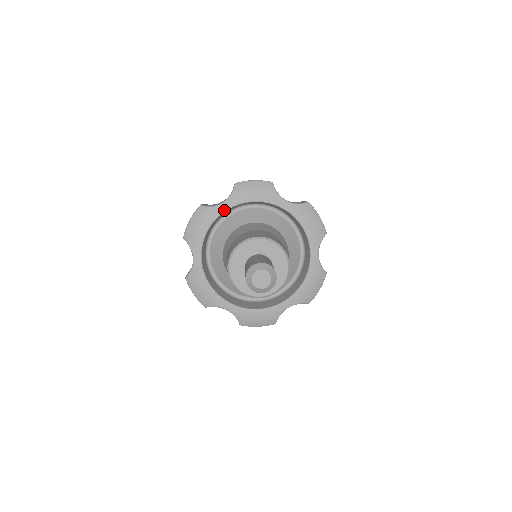
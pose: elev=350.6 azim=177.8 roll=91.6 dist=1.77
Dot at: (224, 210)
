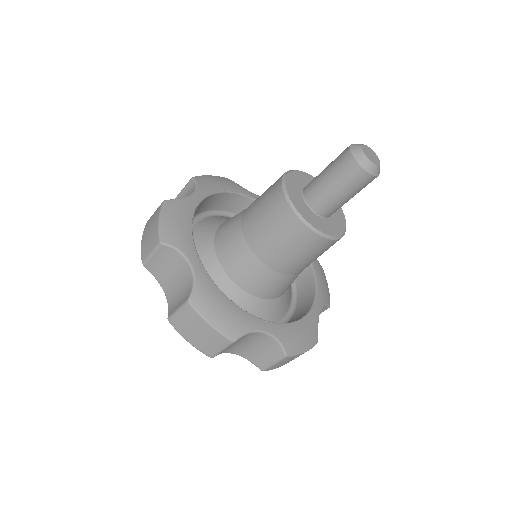
Dot at: (251, 197)
